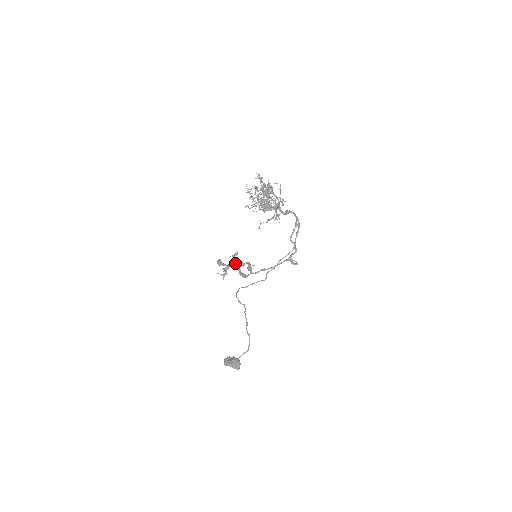
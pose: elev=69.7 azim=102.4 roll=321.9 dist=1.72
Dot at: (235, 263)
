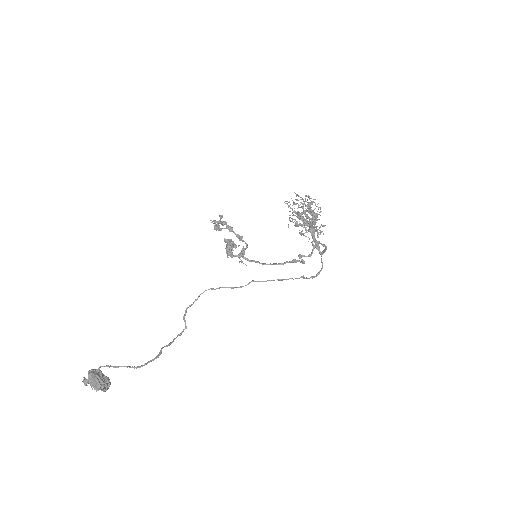
Dot at: occluded
